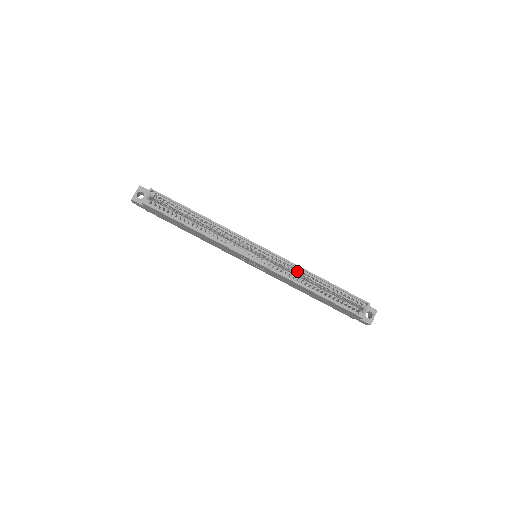
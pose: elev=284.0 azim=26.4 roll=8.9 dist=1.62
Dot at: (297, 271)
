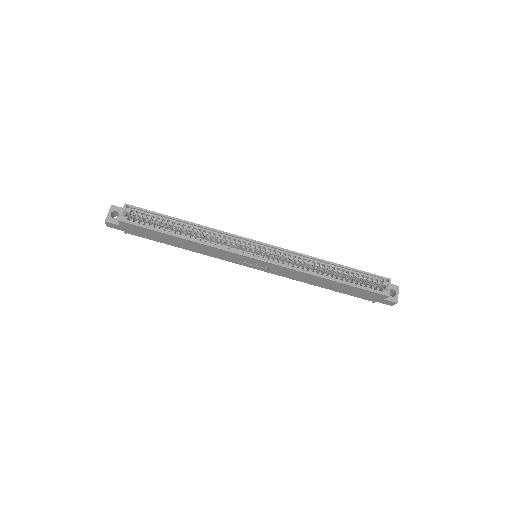
Dot at: (305, 261)
